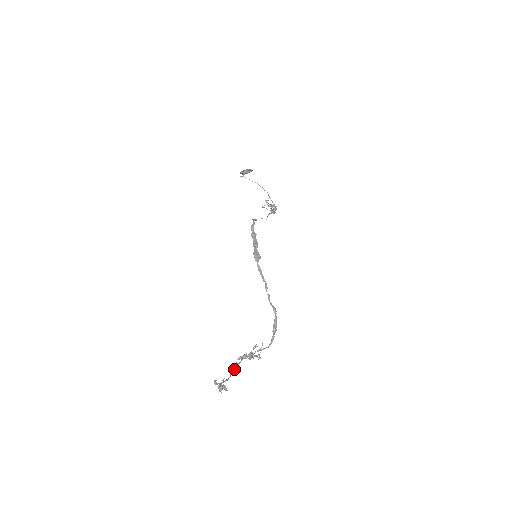
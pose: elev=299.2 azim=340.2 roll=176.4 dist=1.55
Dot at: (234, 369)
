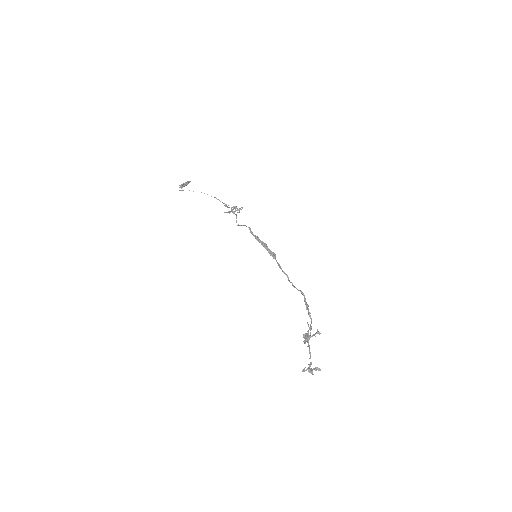
Dot at: (310, 352)
